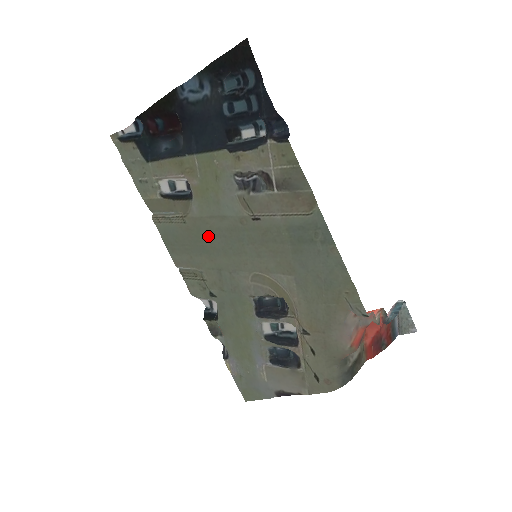
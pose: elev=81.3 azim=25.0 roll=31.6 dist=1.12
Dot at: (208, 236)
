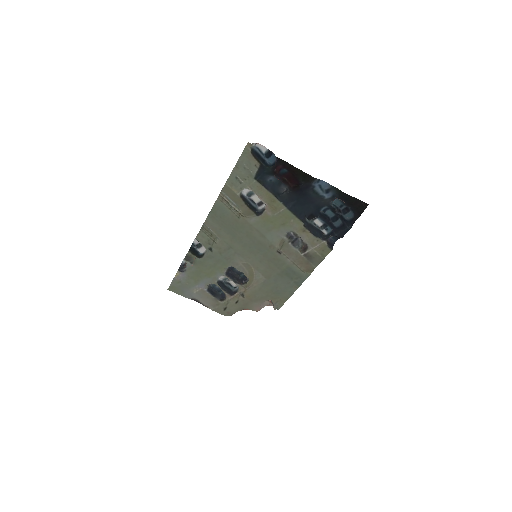
Dot at: (244, 233)
